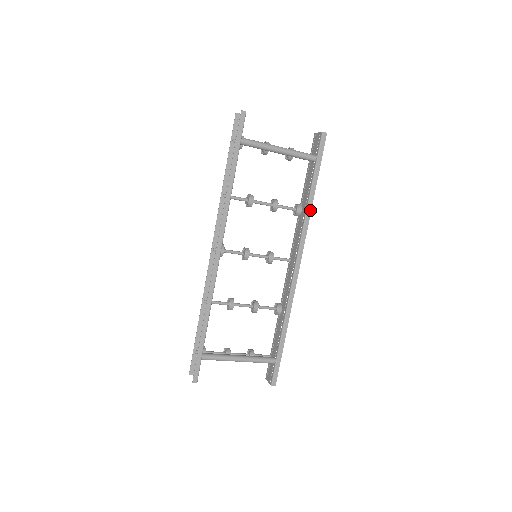
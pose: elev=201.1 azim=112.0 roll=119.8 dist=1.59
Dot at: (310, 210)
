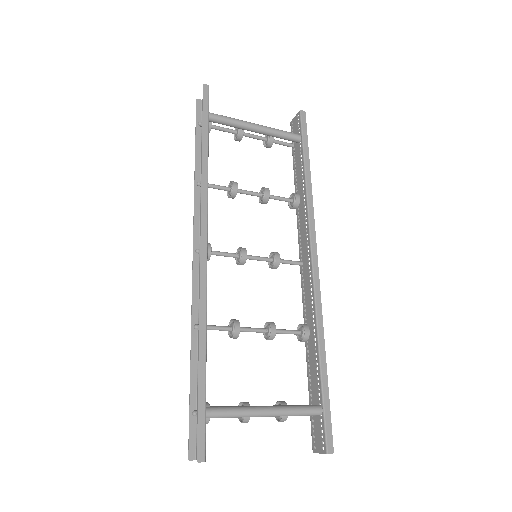
Dot at: (310, 192)
